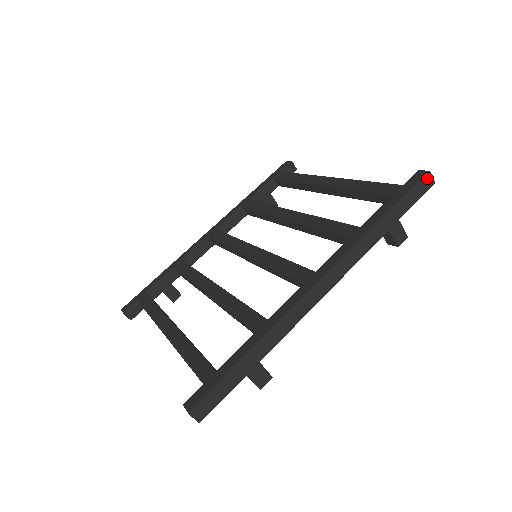
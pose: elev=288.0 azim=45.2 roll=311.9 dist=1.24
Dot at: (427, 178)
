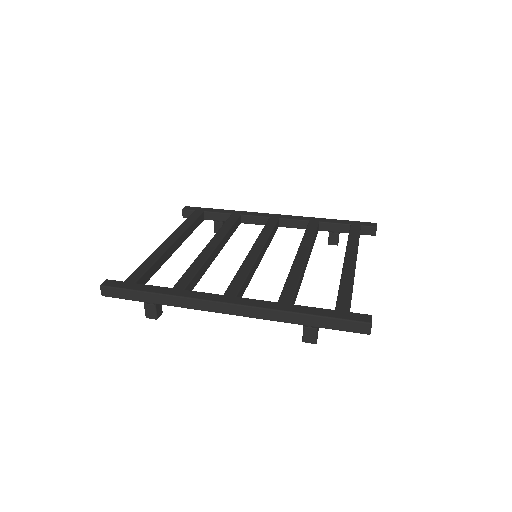
Dot at: (365, 325)
